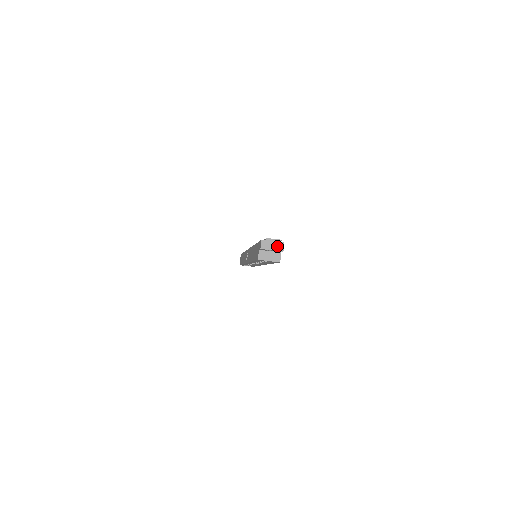
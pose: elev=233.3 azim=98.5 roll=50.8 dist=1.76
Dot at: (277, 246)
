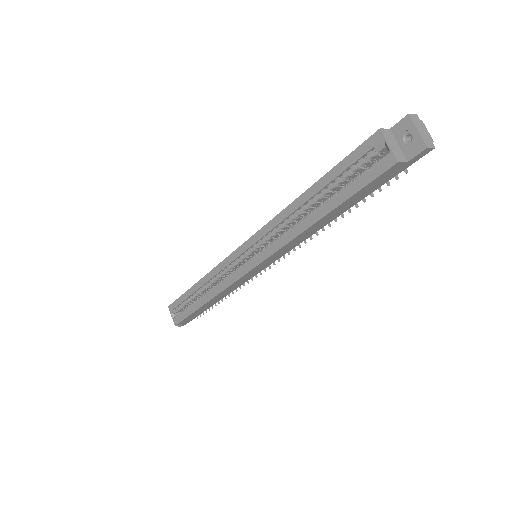
Dot at: (426, 137)
